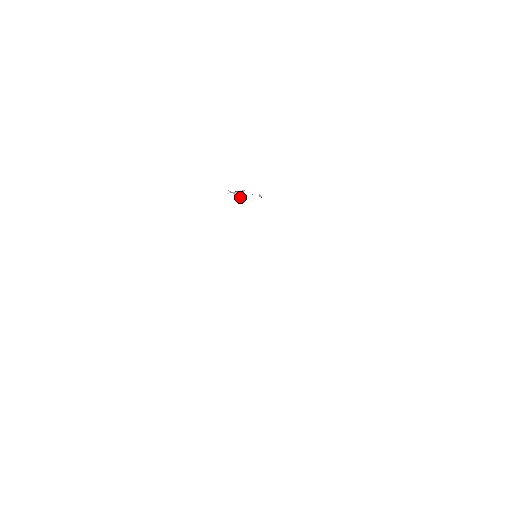
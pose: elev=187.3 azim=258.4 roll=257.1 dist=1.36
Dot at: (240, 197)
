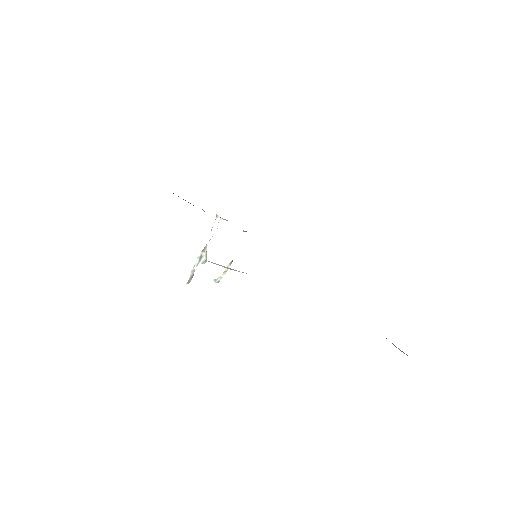
Dot at: occluded
